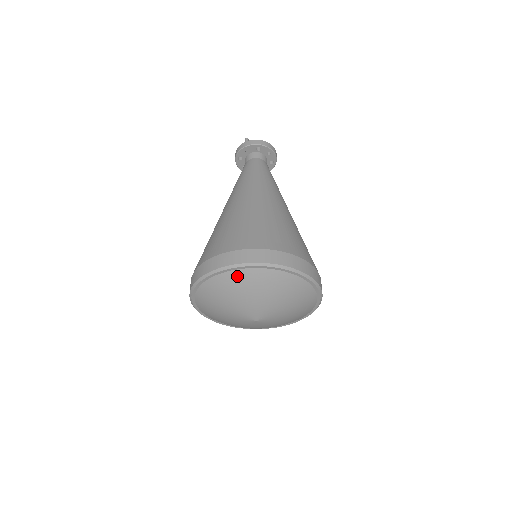
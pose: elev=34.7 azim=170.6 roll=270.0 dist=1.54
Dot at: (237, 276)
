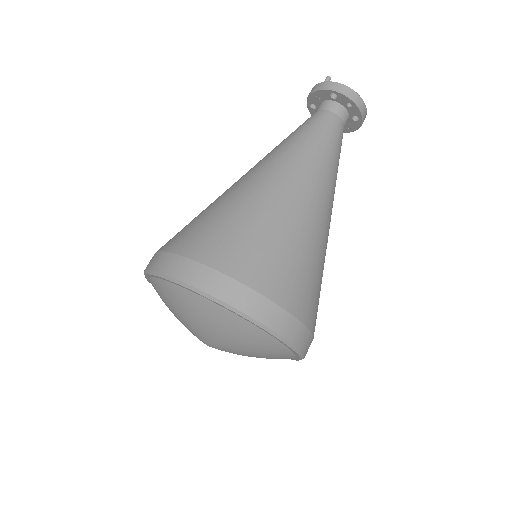
Dot at: (168, 288)
